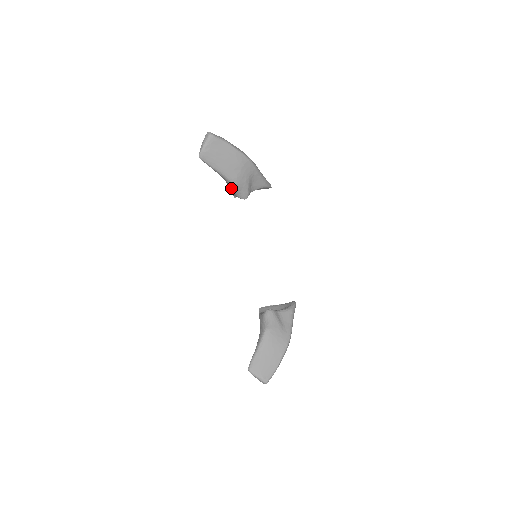
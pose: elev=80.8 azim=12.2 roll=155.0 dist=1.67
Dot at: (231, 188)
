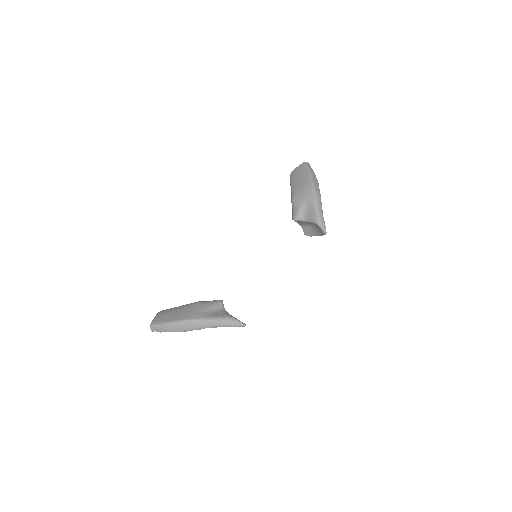
Dot at: occluded
